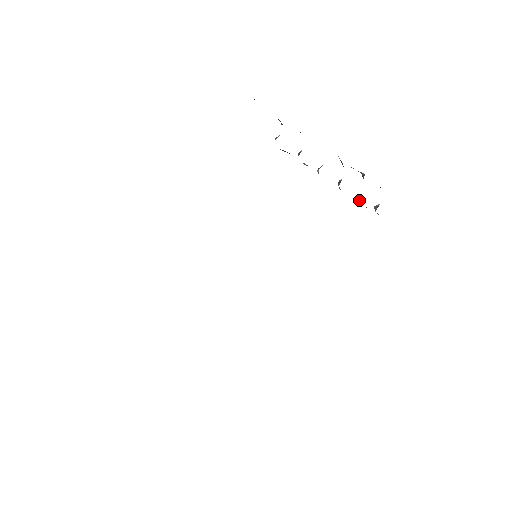
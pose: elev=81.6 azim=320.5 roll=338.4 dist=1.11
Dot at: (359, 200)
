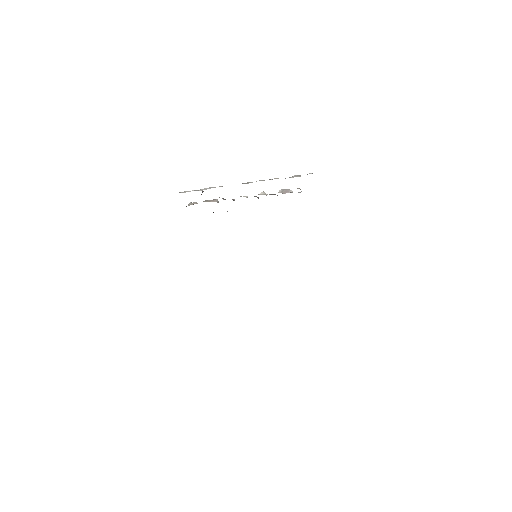
Dot at: (284, 193)
